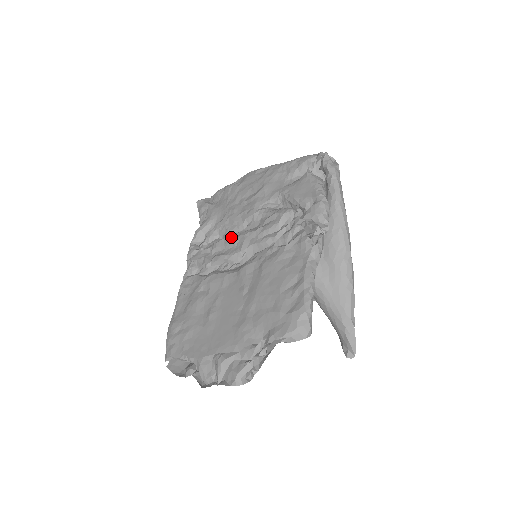
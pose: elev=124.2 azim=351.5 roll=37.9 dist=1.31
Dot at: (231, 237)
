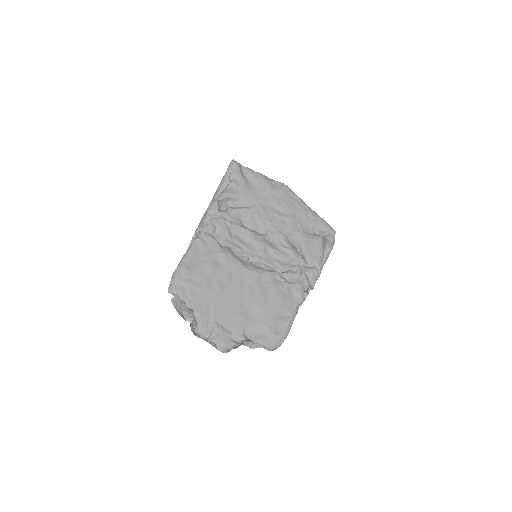
Dot at: (254, 235)
